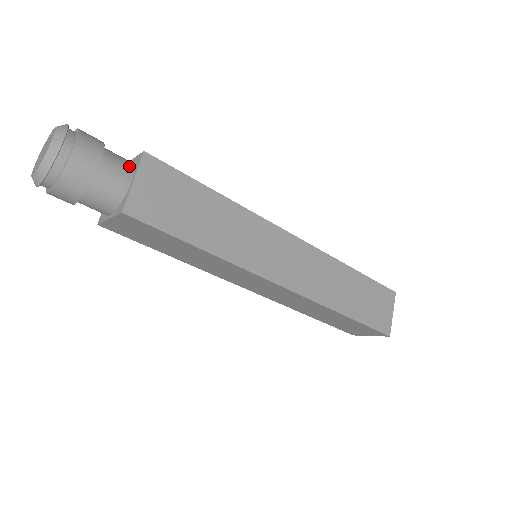
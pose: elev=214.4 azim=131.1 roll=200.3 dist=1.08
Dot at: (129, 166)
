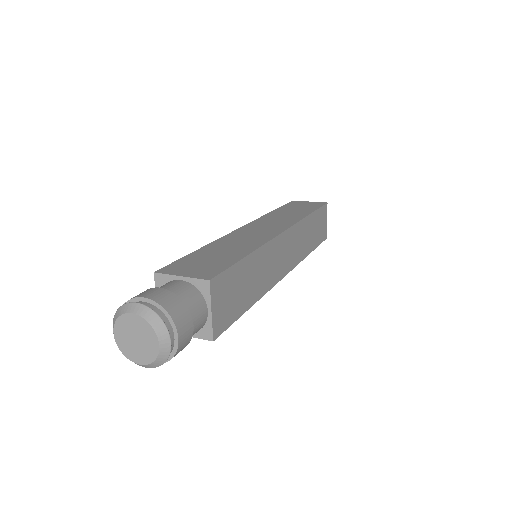
Dot at: (200, 298)
